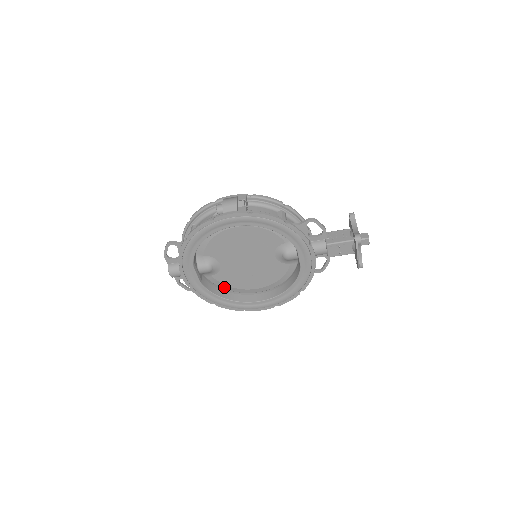
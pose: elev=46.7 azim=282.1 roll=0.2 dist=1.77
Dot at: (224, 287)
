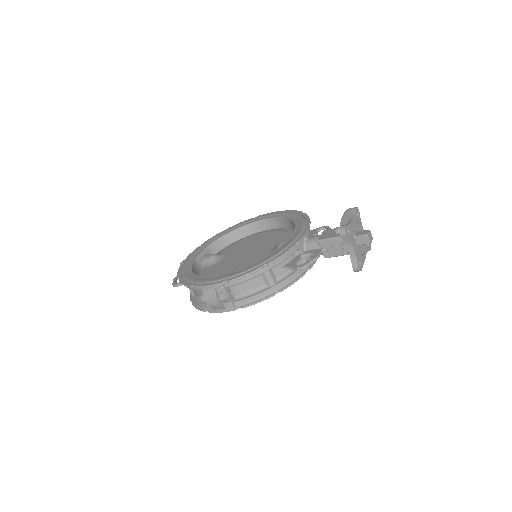
Dot at: occluded
